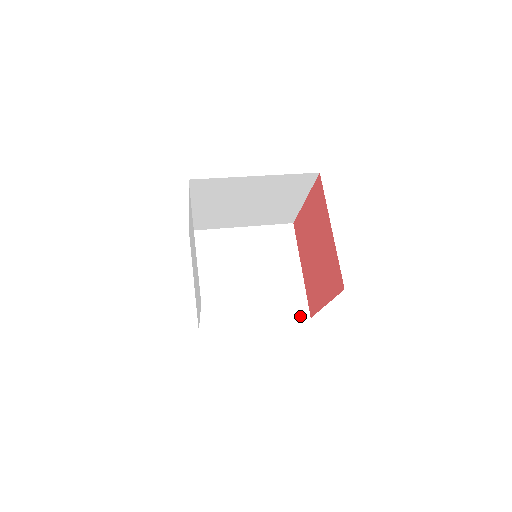
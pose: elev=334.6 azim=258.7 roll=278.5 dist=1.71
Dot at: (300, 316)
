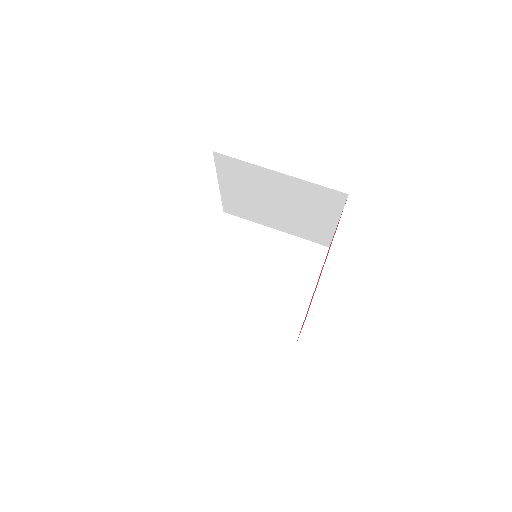
Dot at: (319, 243)
